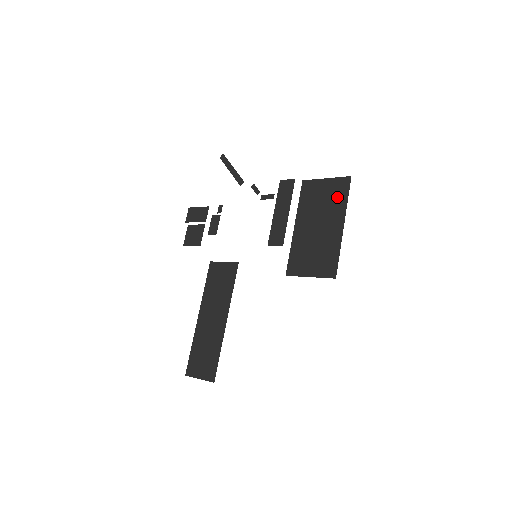
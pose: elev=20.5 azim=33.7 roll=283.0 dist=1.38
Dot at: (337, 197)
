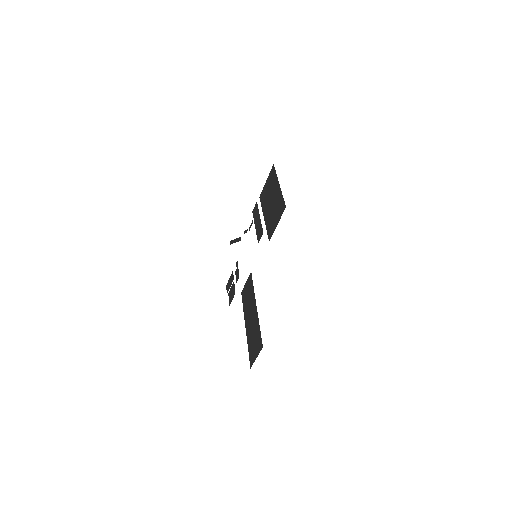
Dot at: (272, 179)
